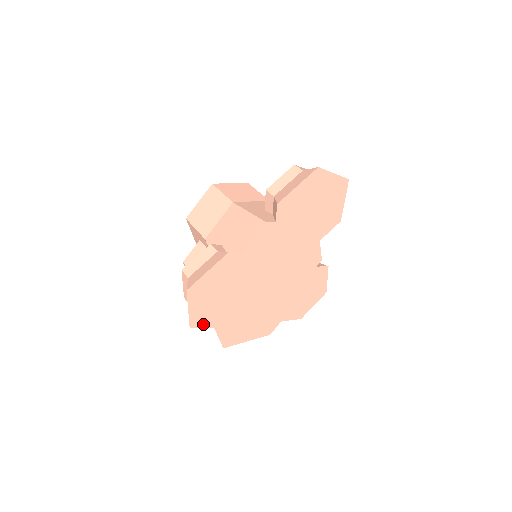
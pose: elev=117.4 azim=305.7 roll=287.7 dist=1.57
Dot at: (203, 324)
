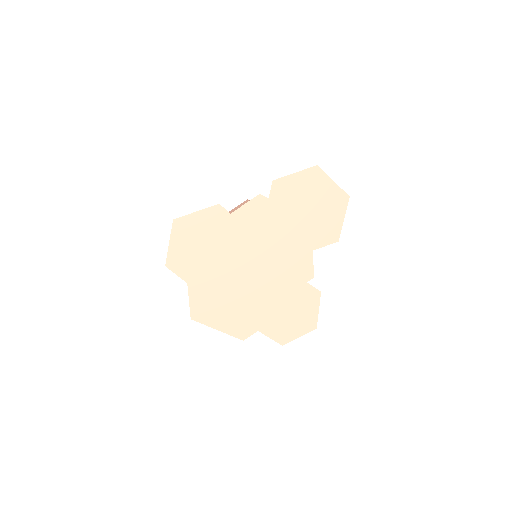
Dot at: (178, 271)
